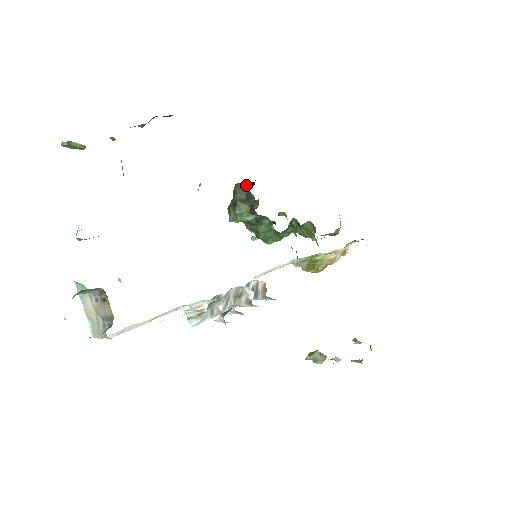
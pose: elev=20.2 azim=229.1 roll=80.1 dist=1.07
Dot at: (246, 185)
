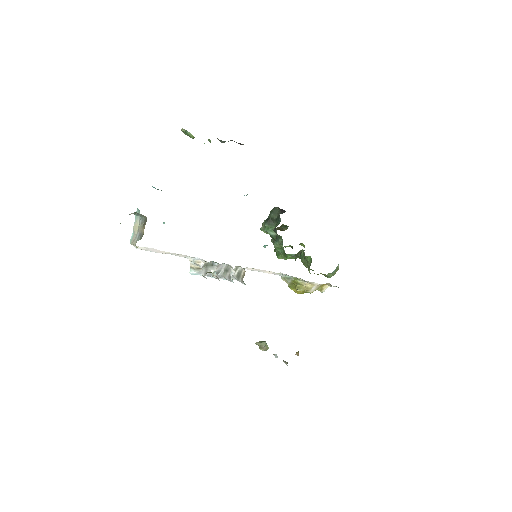
Dot at: (281, 211)
